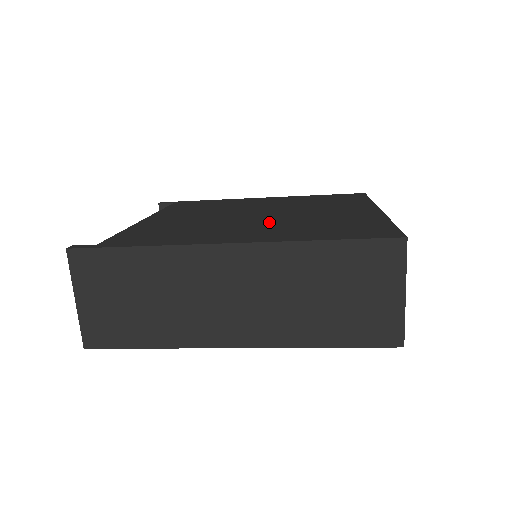
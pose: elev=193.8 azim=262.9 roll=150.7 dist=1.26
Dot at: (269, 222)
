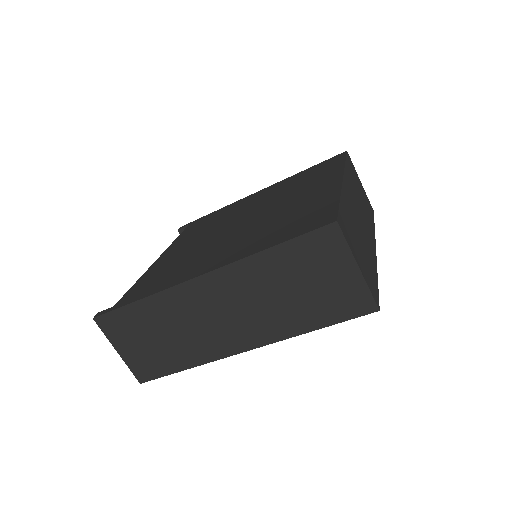
Dot at: (243, 232)
